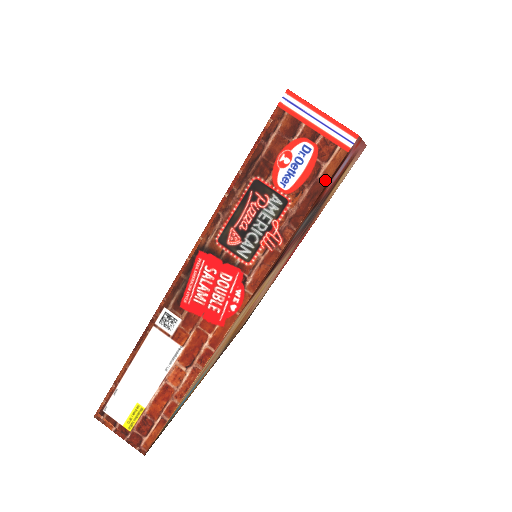
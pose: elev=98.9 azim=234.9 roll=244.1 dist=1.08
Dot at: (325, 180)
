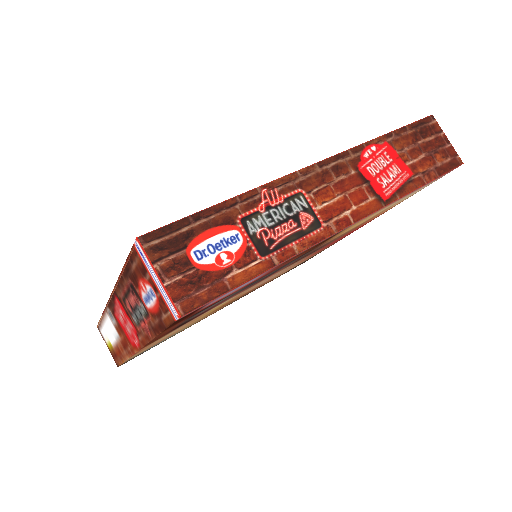
Dot at: (165, 325)
